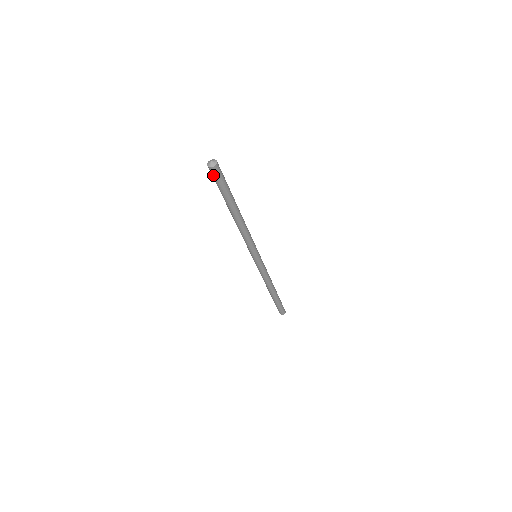
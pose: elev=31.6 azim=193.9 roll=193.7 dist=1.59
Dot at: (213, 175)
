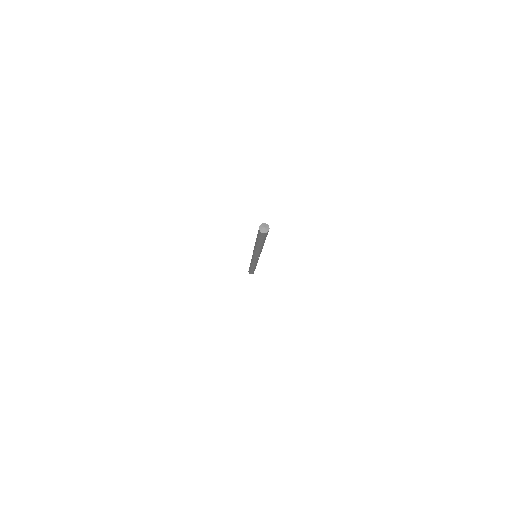
Dot at: (260, 234)
